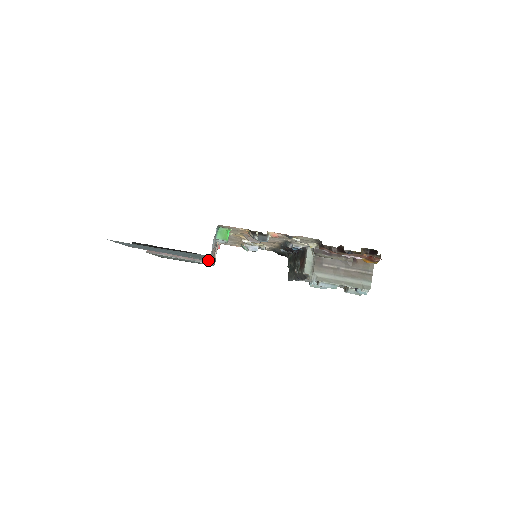
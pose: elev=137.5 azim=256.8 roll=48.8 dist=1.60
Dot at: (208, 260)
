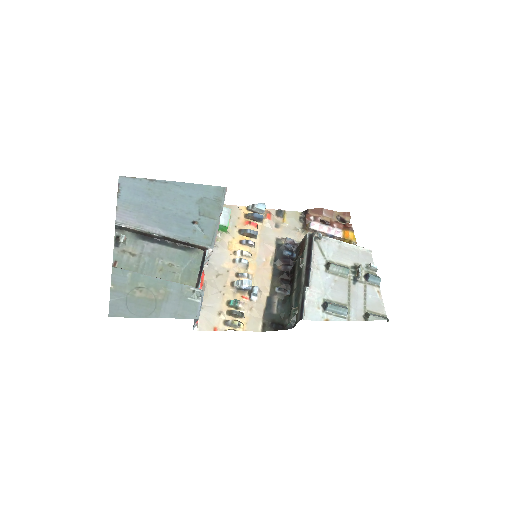
Dot at: (210, 237)
